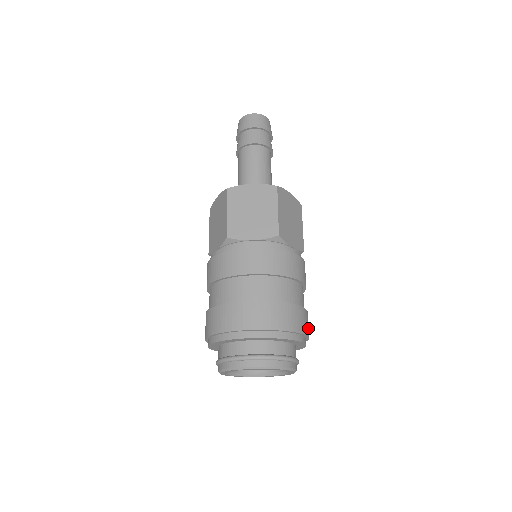
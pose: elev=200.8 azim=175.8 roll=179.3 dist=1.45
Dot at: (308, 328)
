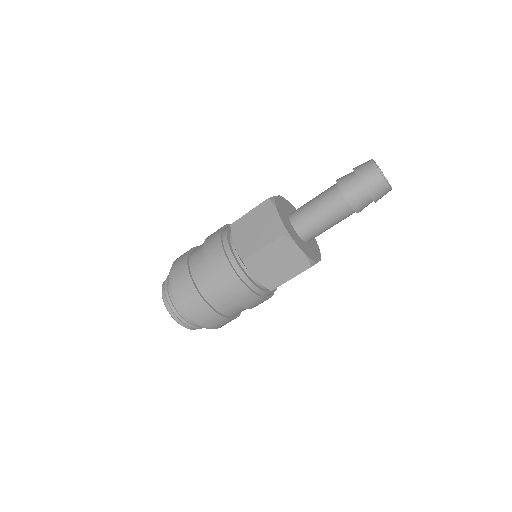
Dot at: occluded
